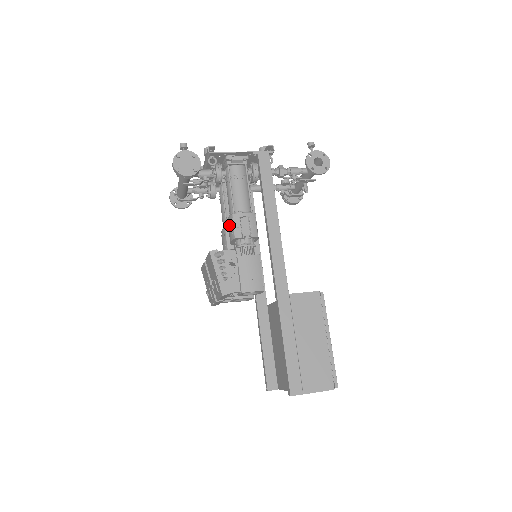
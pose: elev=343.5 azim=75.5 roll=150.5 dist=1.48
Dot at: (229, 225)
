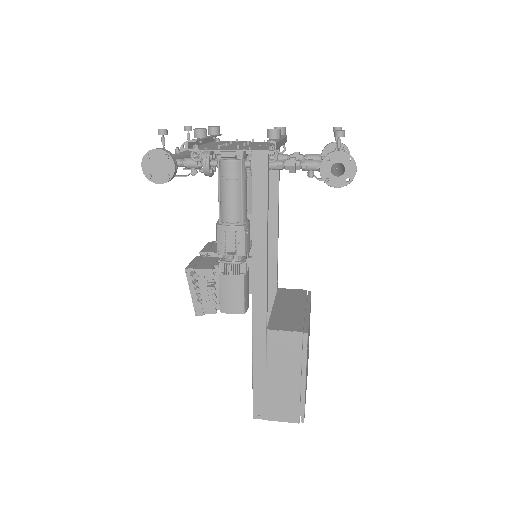
Dot at: occluded
